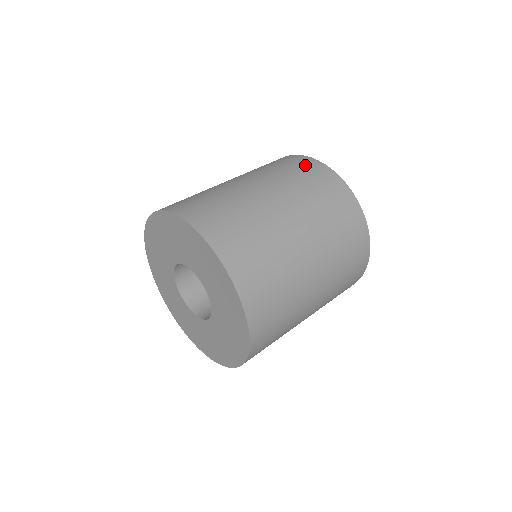
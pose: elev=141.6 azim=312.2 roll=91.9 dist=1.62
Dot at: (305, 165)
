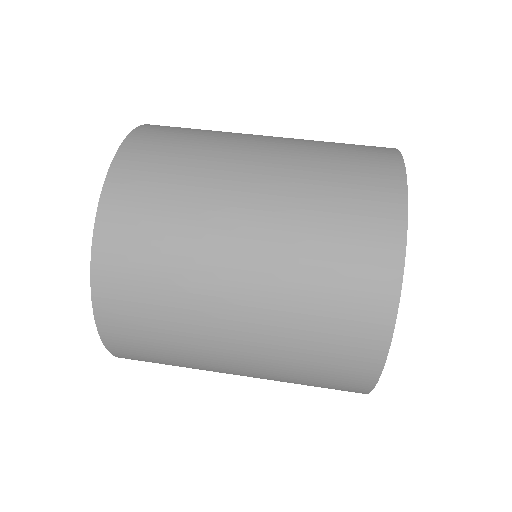
Dot at: (366, 281)
